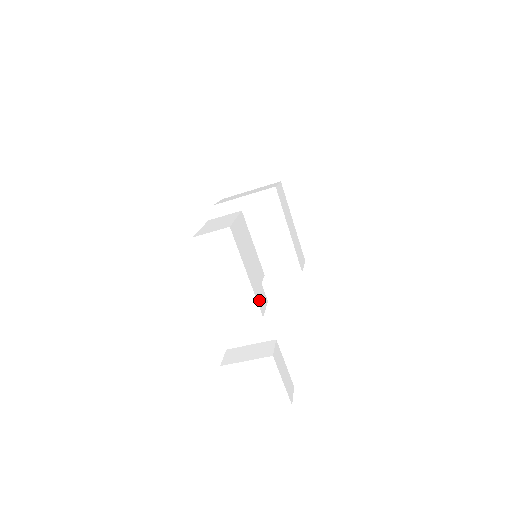
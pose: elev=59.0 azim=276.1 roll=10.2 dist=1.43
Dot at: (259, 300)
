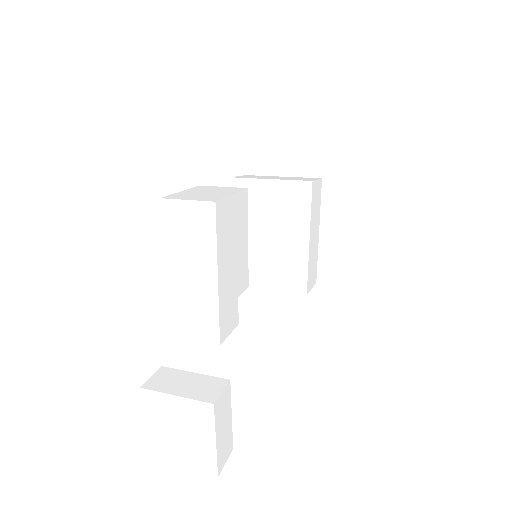
Dot at: (224, 320)
